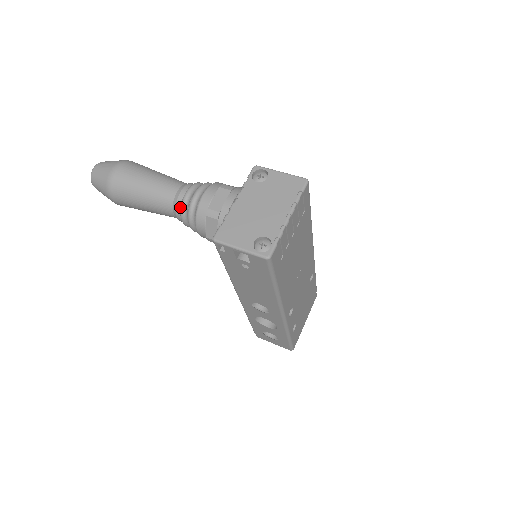
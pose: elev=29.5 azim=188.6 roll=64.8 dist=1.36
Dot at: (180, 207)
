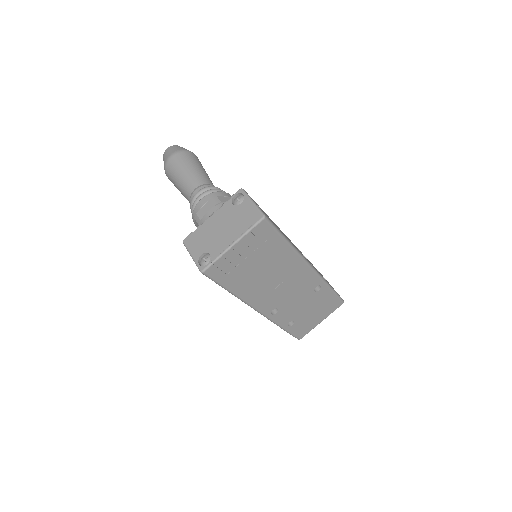
Dot at: (191, 203)
